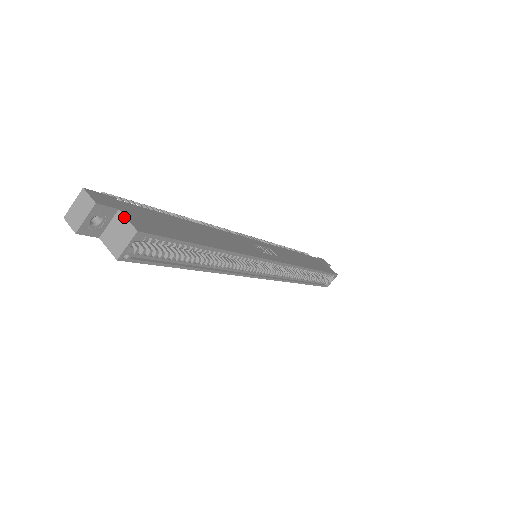
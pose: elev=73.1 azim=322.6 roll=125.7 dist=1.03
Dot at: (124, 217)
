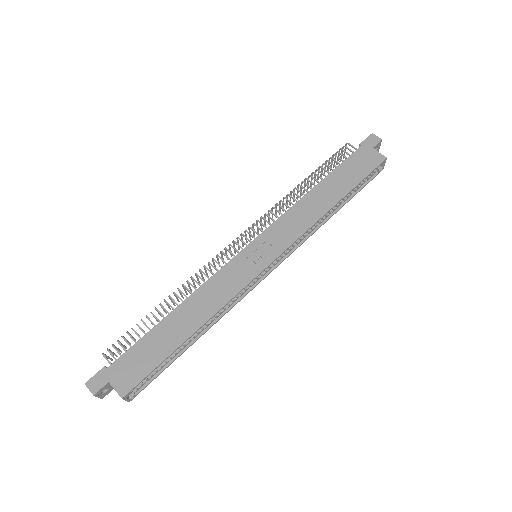
Dot at: occluded
